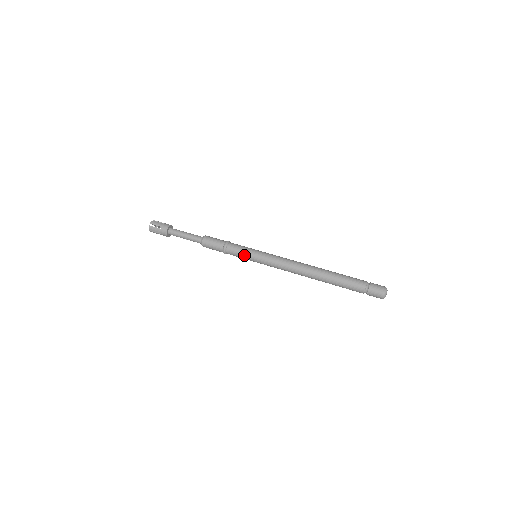
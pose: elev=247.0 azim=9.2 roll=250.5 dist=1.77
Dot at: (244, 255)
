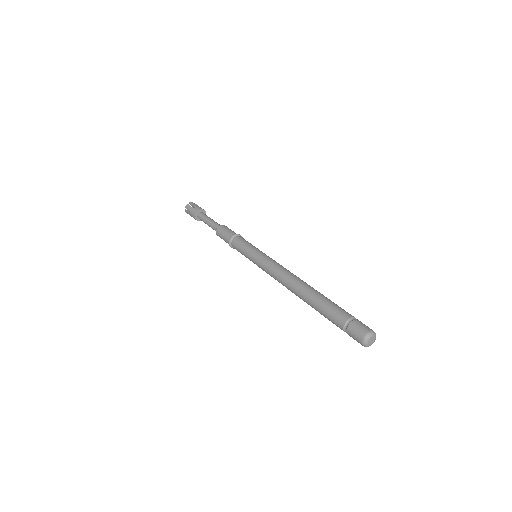
Dot at: (244, 255)
